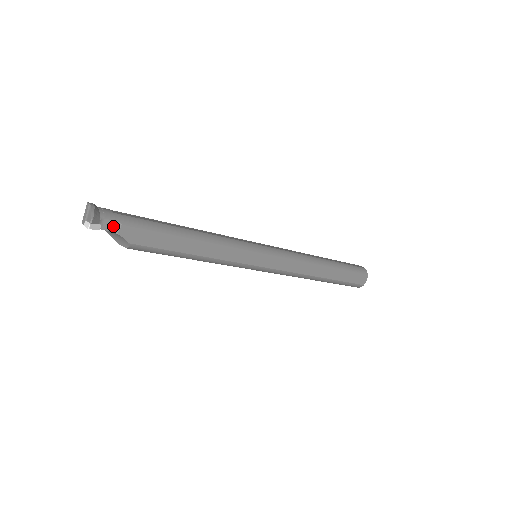
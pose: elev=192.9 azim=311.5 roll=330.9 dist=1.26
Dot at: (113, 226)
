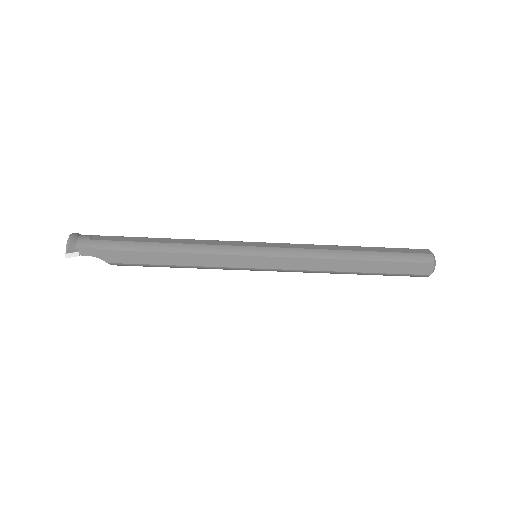
Dot at: (89, 251)
